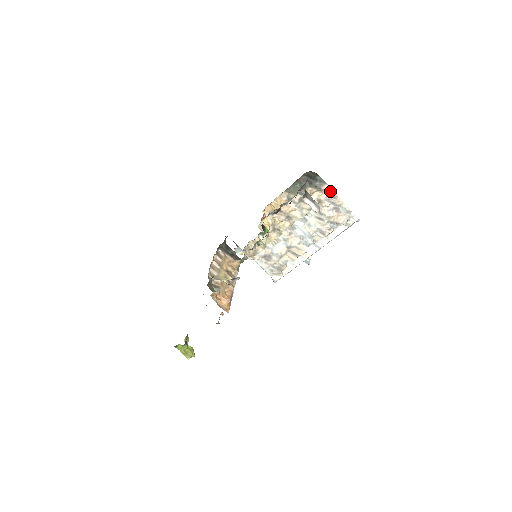
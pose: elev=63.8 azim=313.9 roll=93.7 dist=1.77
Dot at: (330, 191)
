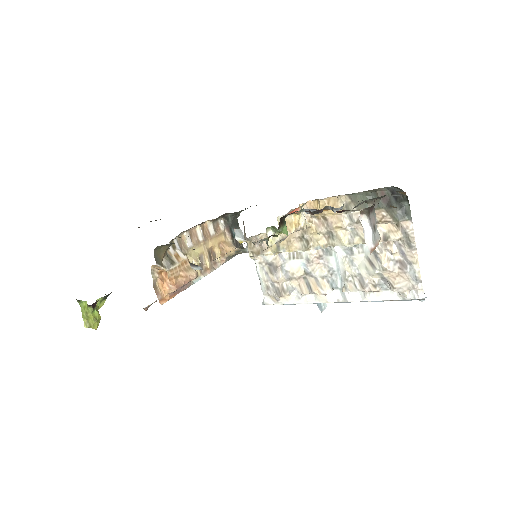
Dot at: (410, 234)
